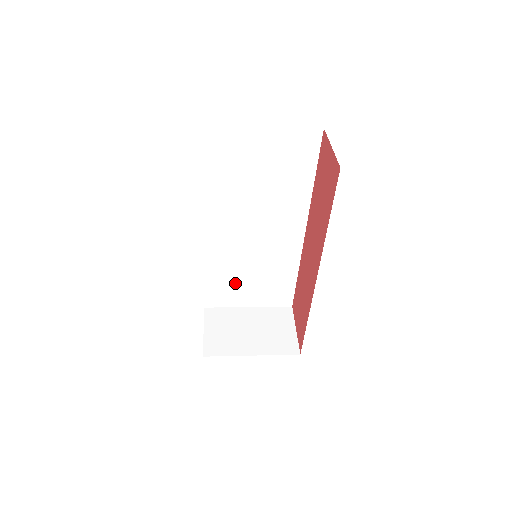
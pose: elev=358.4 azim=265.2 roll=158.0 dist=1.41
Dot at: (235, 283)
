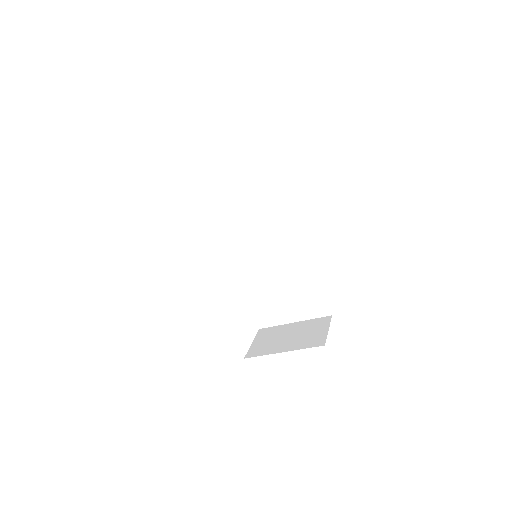
Dot at: (272, 298)
